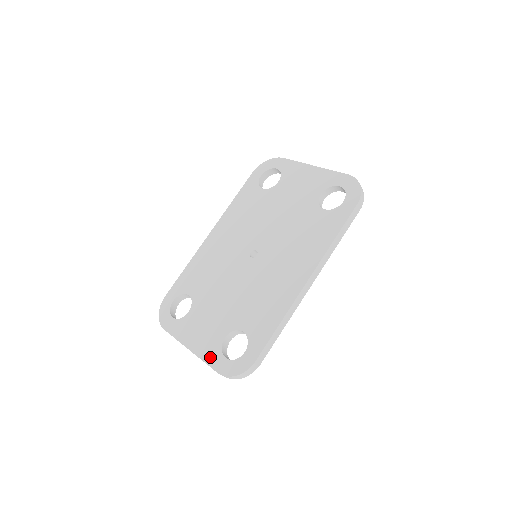
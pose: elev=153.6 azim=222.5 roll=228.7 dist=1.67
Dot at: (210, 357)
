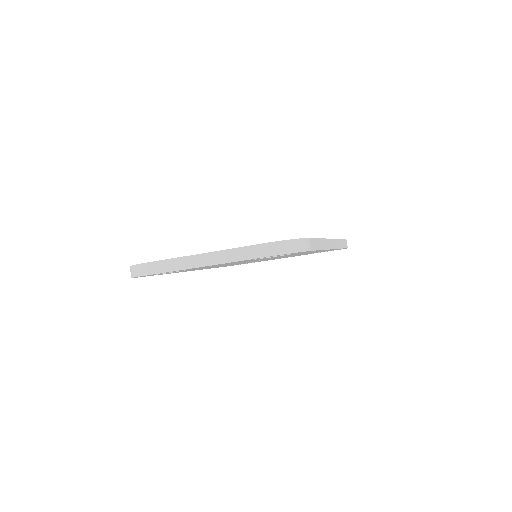
Dot at: occluded
